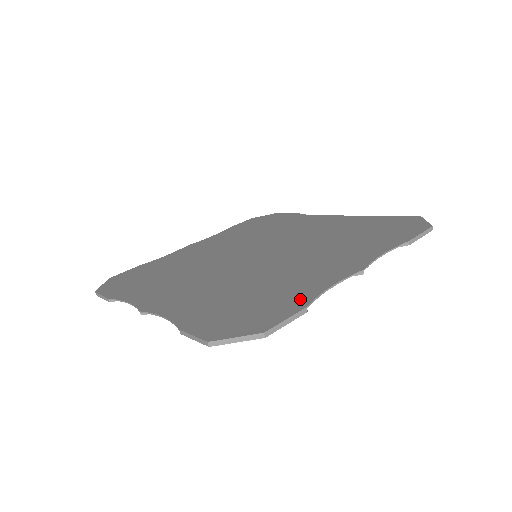
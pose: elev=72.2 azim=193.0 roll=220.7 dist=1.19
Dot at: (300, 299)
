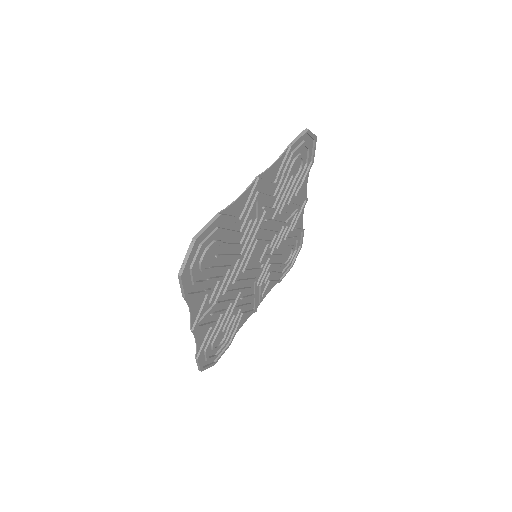
Dot at: (223, 218)
